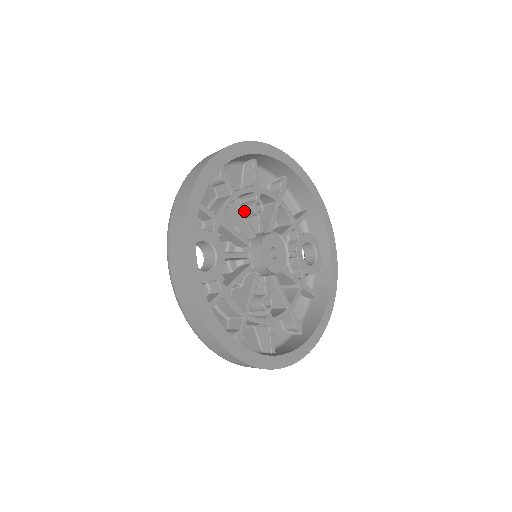
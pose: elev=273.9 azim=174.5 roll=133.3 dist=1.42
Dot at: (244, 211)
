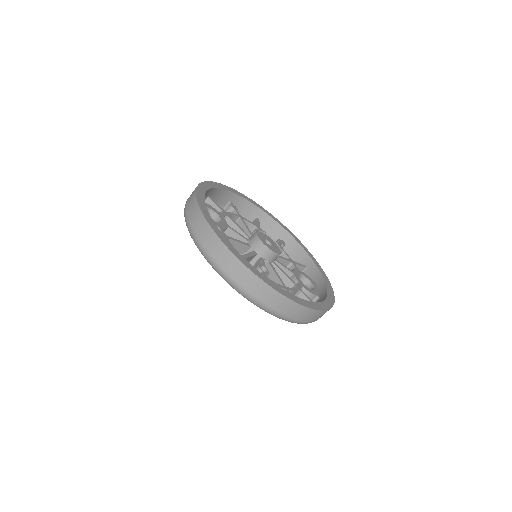
Dot at: (247, 226)
